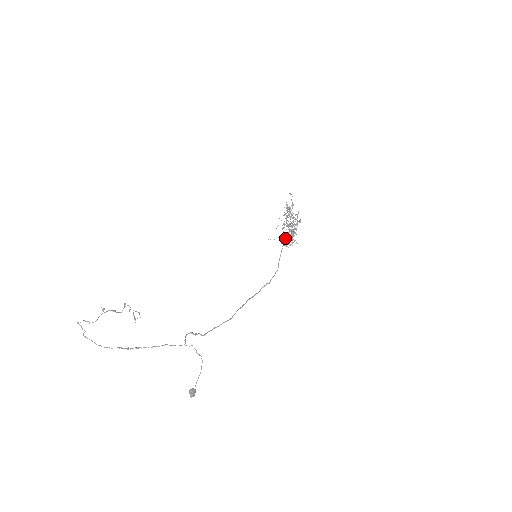
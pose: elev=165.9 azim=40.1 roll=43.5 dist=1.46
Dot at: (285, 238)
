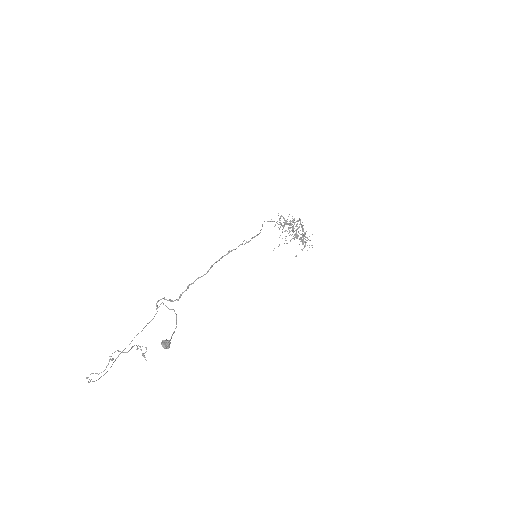
Dot at: (279, 228)
